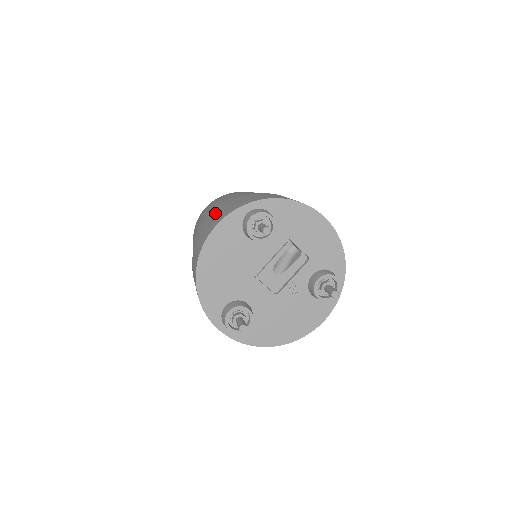
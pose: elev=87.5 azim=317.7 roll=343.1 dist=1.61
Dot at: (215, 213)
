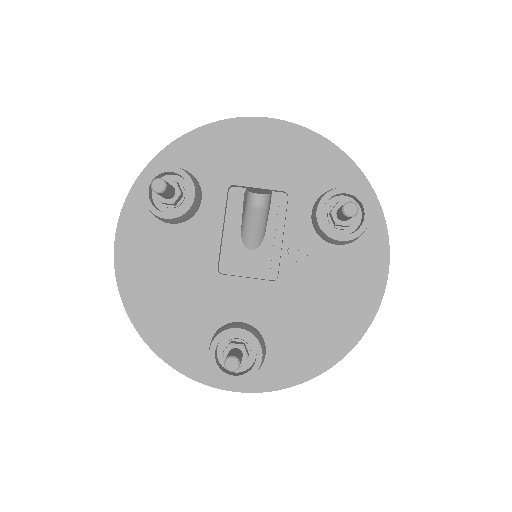
Dot at: occluded
